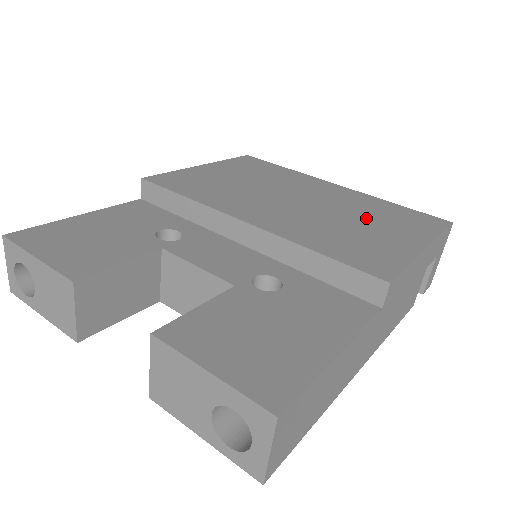
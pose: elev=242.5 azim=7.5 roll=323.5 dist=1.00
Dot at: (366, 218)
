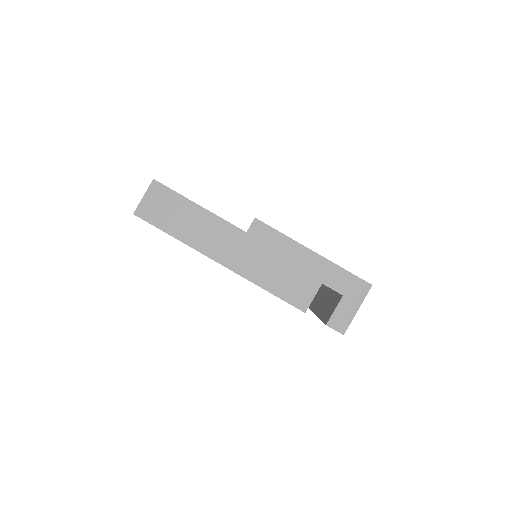
Dot at: occluded
